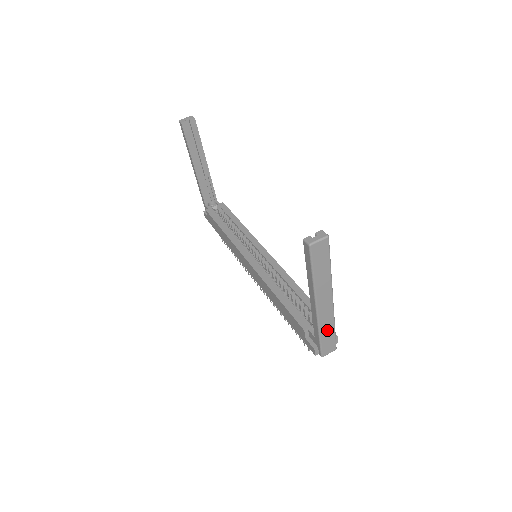
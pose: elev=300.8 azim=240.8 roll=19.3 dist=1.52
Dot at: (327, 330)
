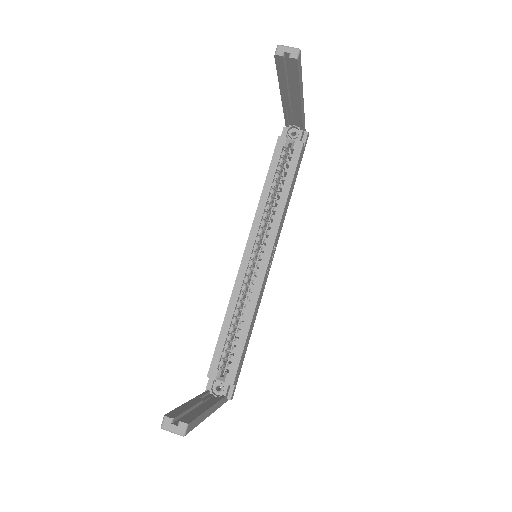
Dot at: occluded
